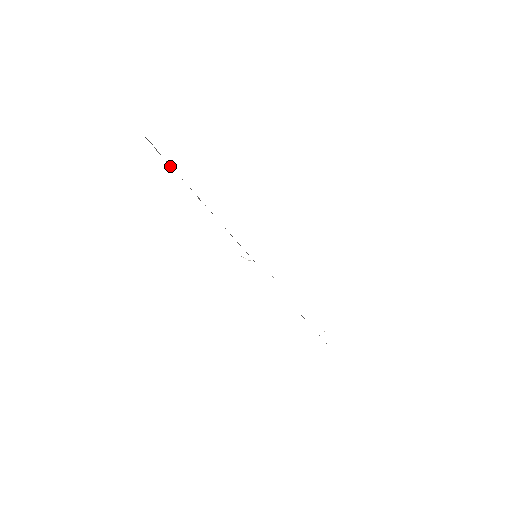
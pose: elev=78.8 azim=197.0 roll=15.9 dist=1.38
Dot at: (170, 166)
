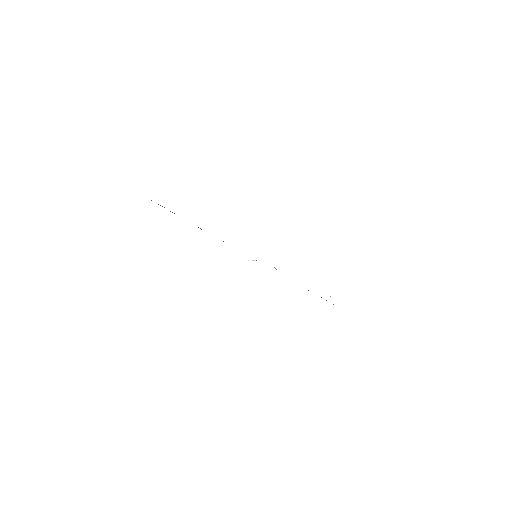
Dot at: occluded
